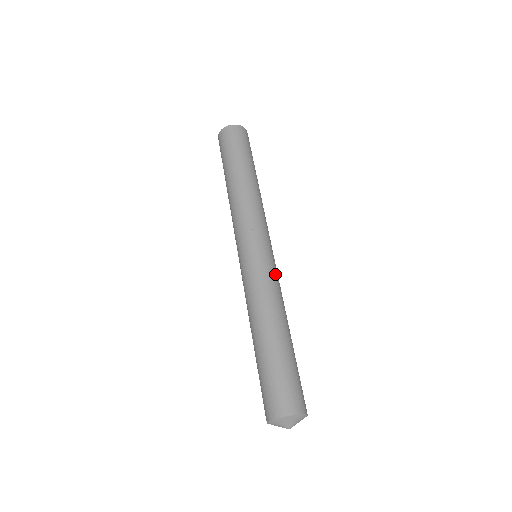
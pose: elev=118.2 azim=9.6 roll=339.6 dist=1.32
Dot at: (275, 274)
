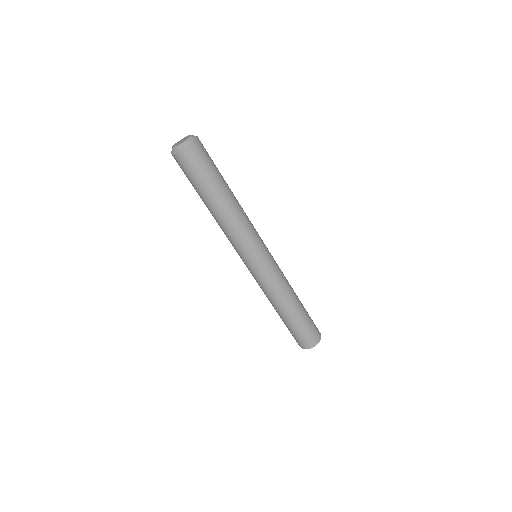
Dot at: (274, 274)
